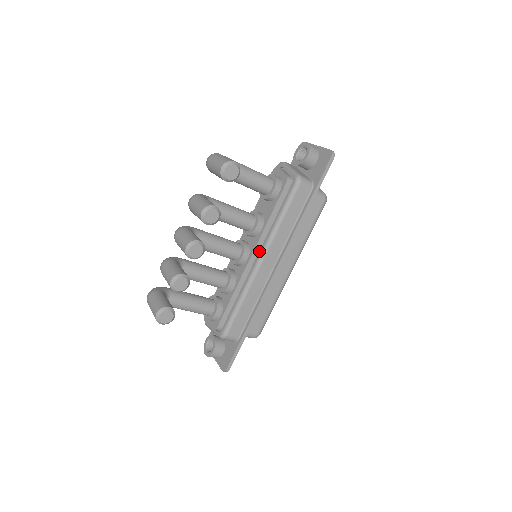
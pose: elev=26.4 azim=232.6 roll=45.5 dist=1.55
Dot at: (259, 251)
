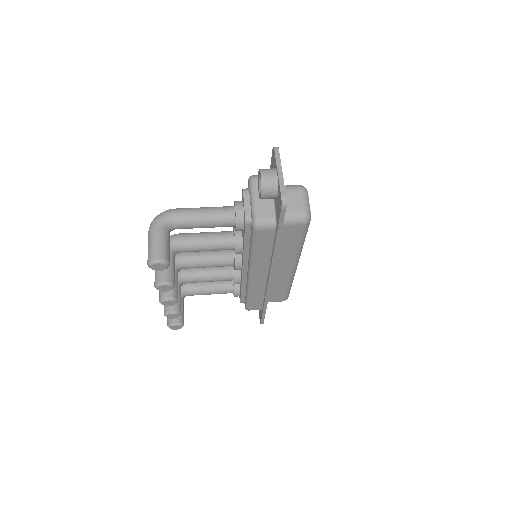
Dot at: (247, 267)
